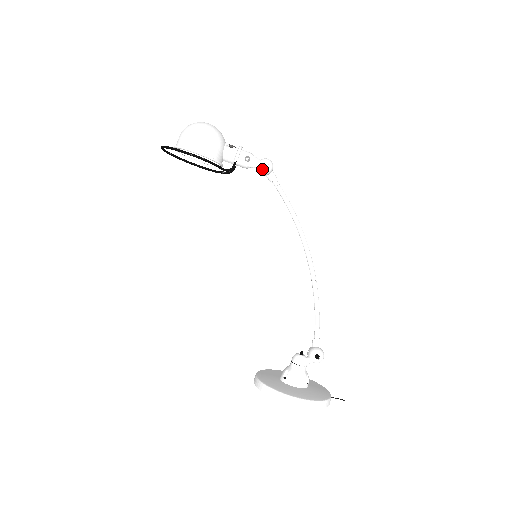
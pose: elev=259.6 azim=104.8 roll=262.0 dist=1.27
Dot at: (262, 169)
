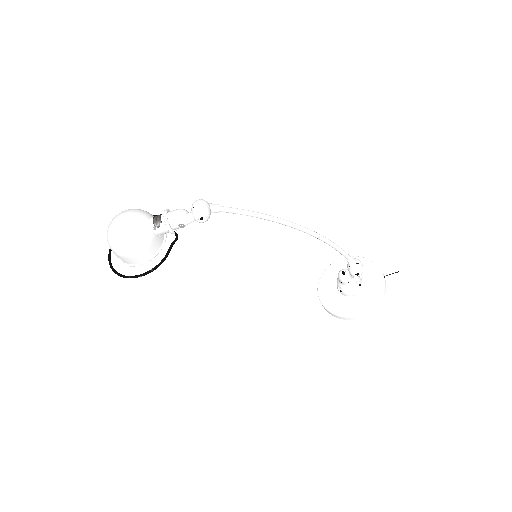
Dot at: occluded
